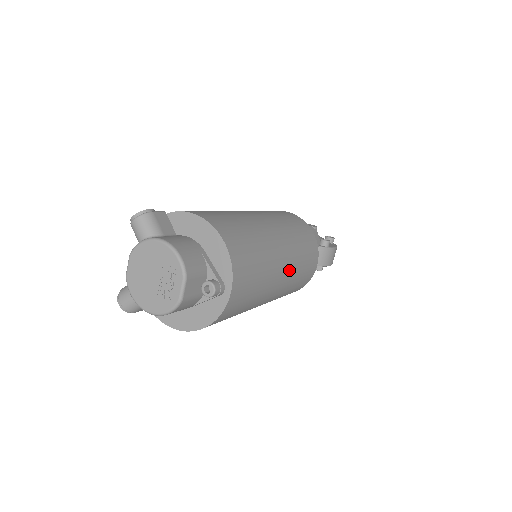
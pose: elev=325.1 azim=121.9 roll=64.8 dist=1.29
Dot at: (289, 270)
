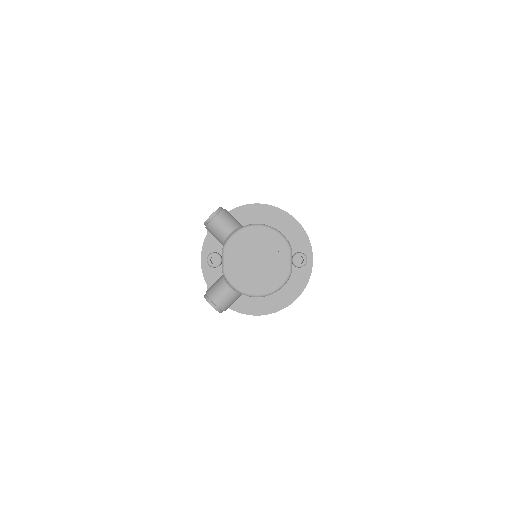
Dot at: occluded
